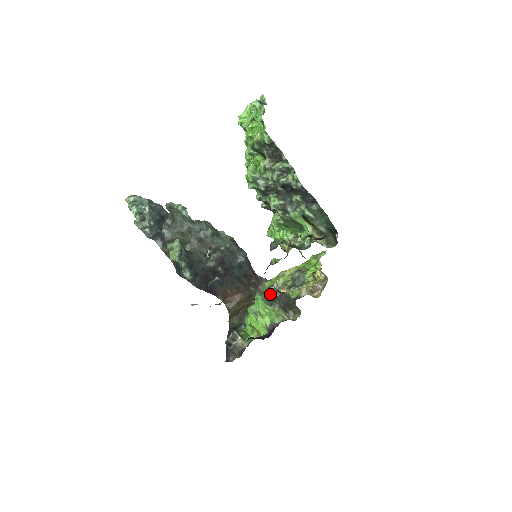
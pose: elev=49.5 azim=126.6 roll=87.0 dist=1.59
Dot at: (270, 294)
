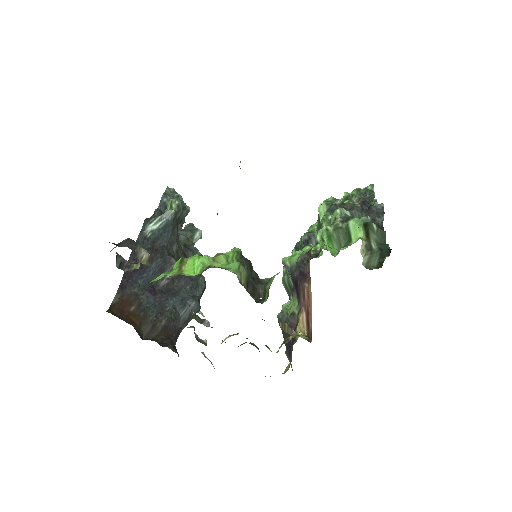
Dot at: (249, 261)
